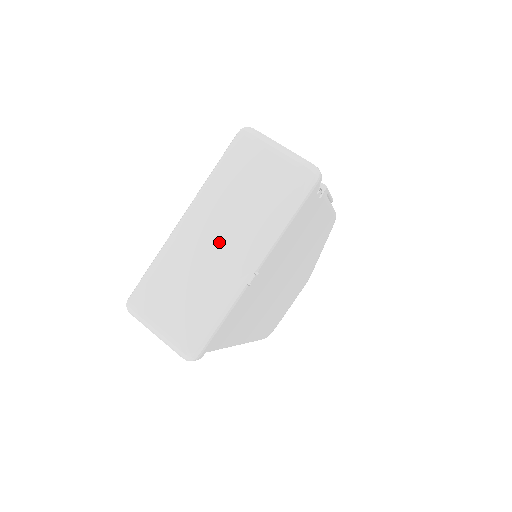
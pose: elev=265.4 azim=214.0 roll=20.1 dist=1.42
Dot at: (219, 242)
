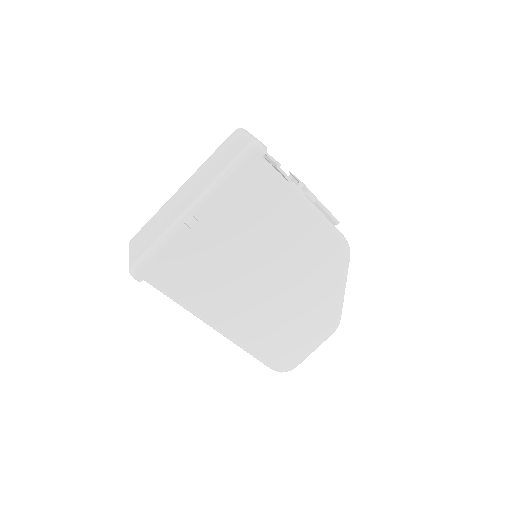
Dot at: (186, 196)
